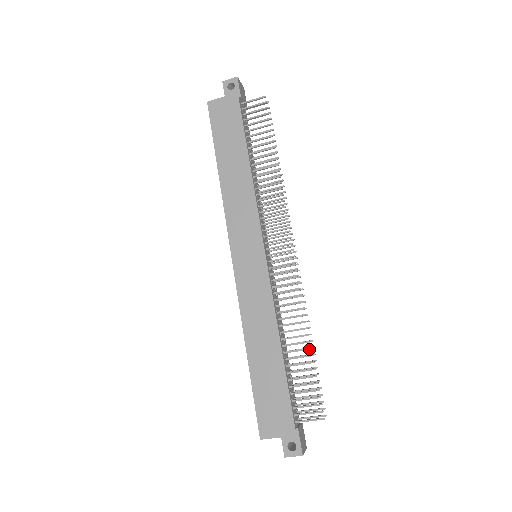
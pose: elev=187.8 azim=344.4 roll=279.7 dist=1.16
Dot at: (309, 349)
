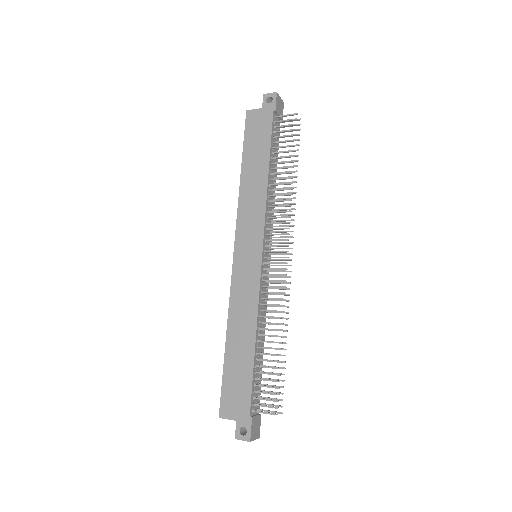
Dot at: (279, 349)
